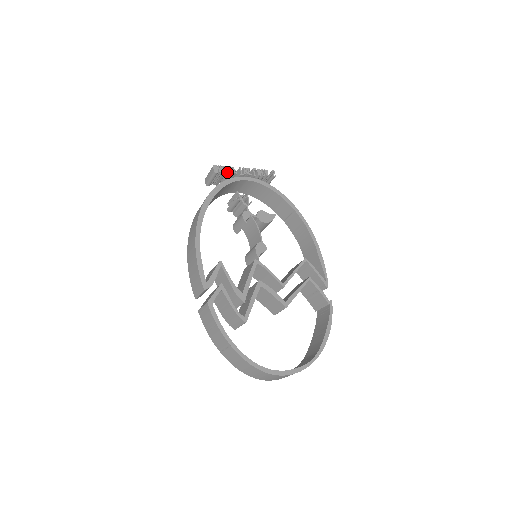
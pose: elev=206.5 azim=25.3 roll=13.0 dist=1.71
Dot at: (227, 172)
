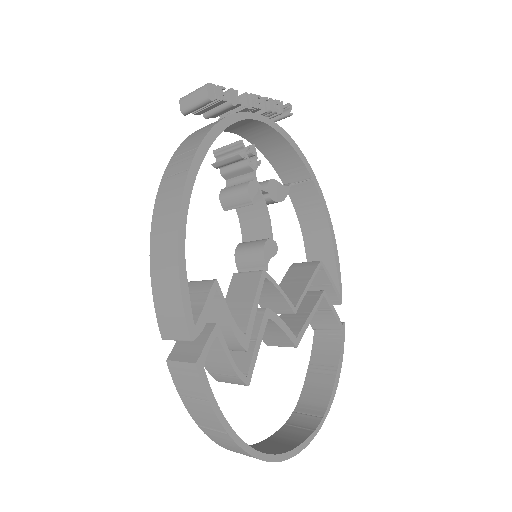
Dot at: (226, 99)
